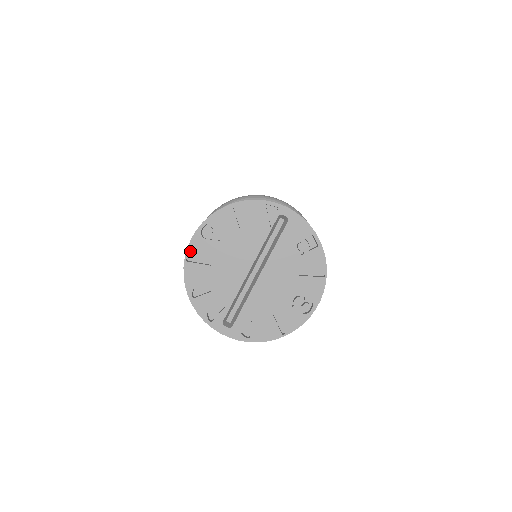
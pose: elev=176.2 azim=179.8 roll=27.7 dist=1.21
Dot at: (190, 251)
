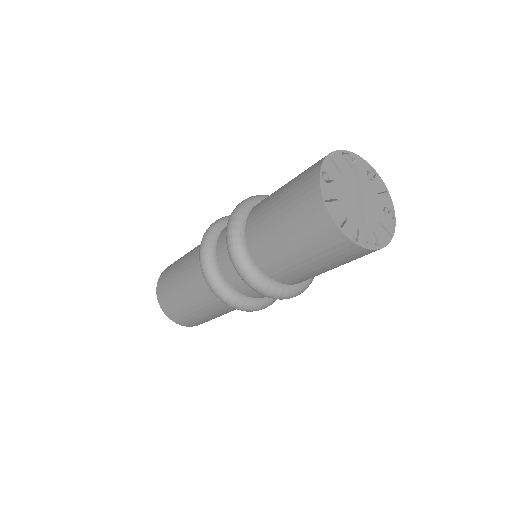
Dot at: (324, 194)
